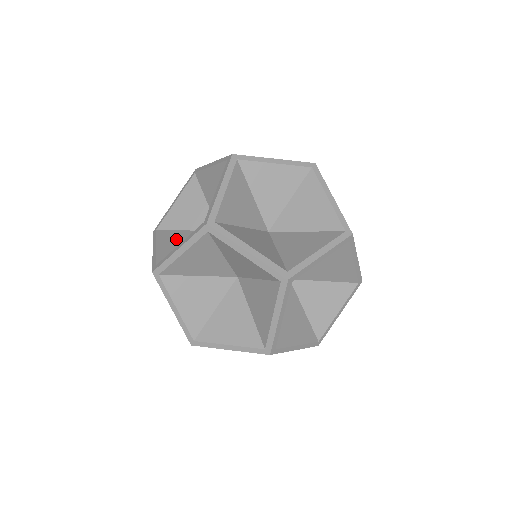
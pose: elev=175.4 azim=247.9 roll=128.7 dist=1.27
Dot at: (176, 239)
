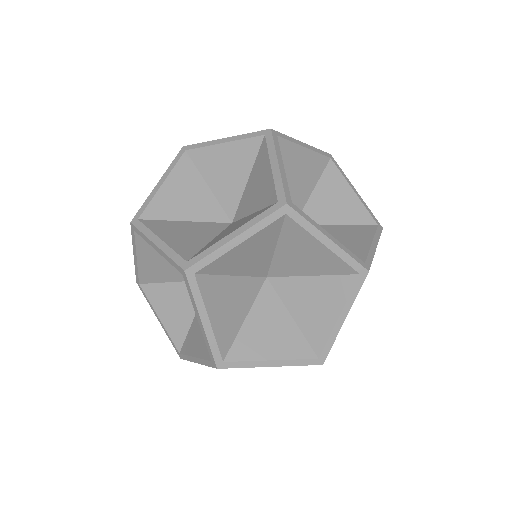
Dot at: (182, 231)
